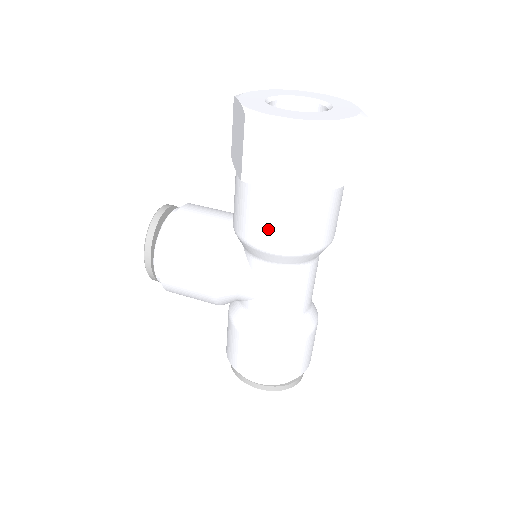
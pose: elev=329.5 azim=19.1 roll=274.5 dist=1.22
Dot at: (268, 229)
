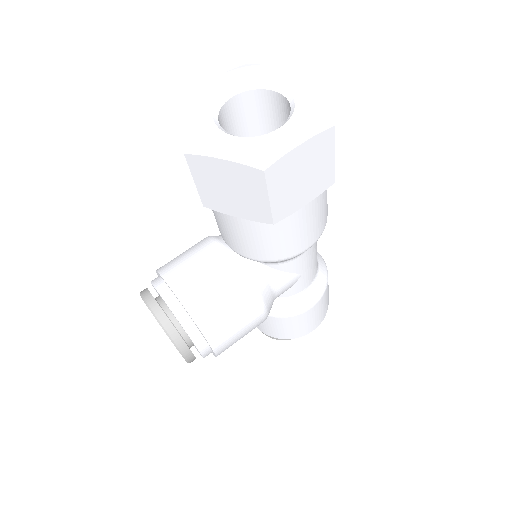
Dot at: (304, 236)
